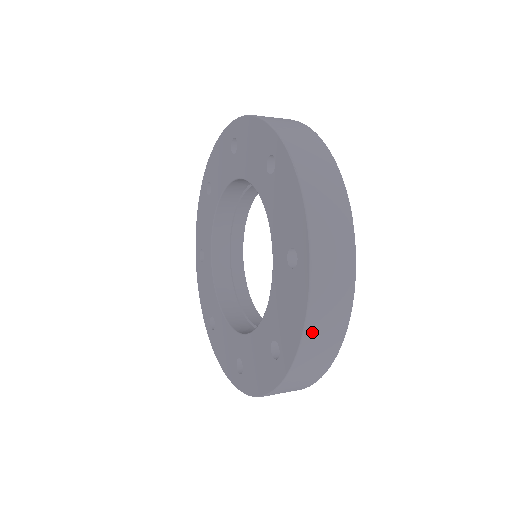
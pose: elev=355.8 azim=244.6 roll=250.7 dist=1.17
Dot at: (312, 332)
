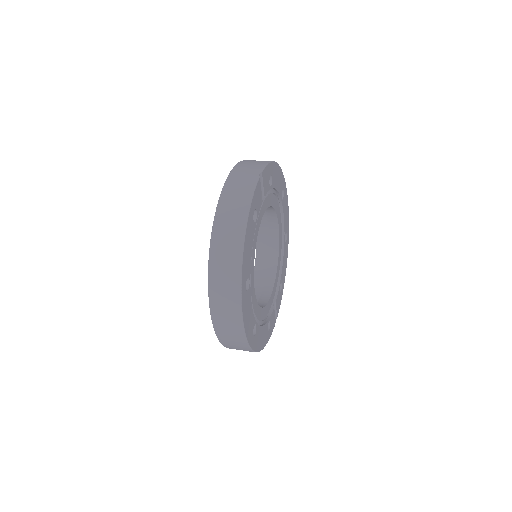
Dot at: (219, 327)
